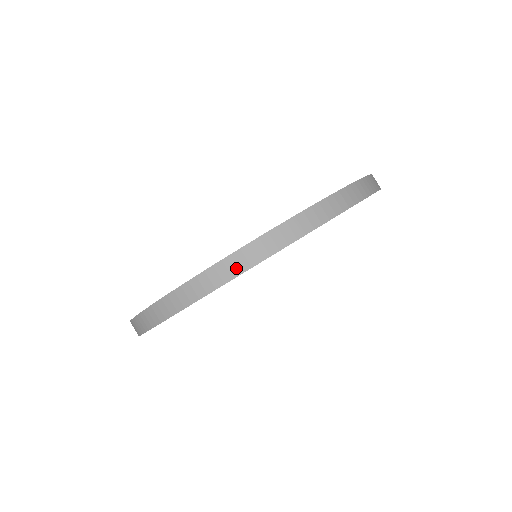
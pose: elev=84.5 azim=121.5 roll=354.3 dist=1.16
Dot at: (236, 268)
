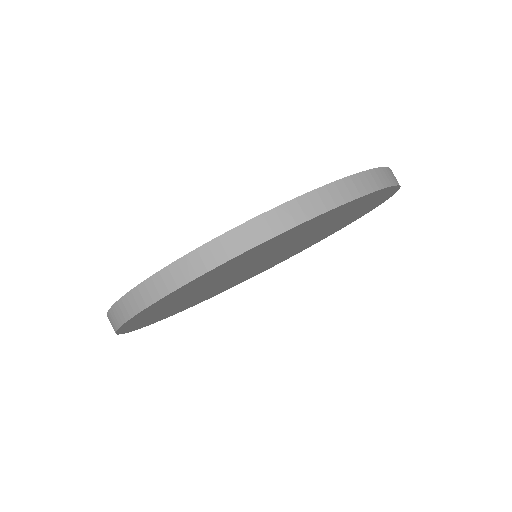
Dot at: (301, 214)
